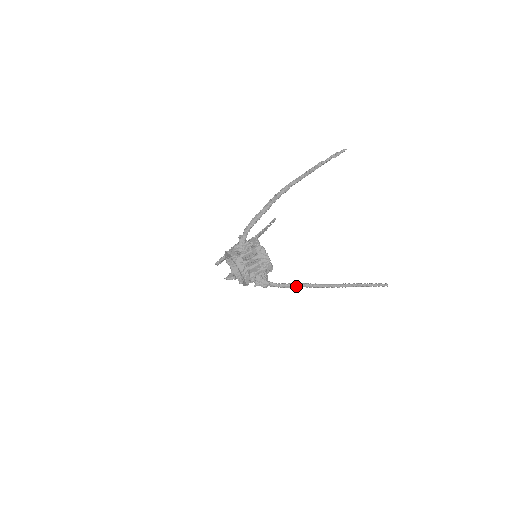
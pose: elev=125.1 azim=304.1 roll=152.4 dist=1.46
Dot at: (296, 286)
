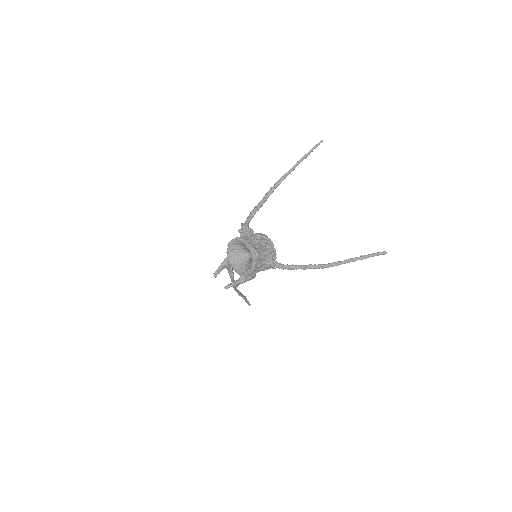
Dot at: (303, 266)
